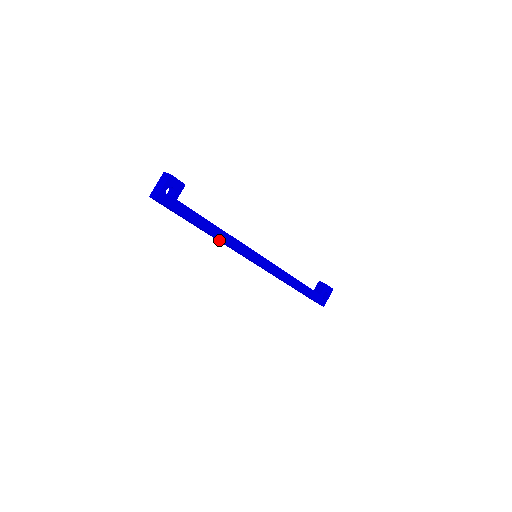
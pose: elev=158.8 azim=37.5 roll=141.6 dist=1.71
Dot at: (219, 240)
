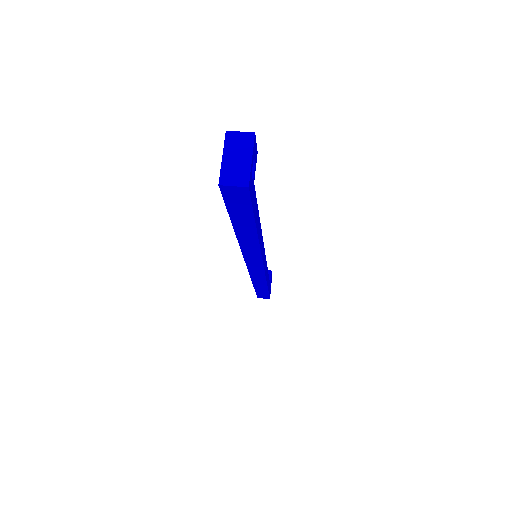
Dot at: (257, 243)
